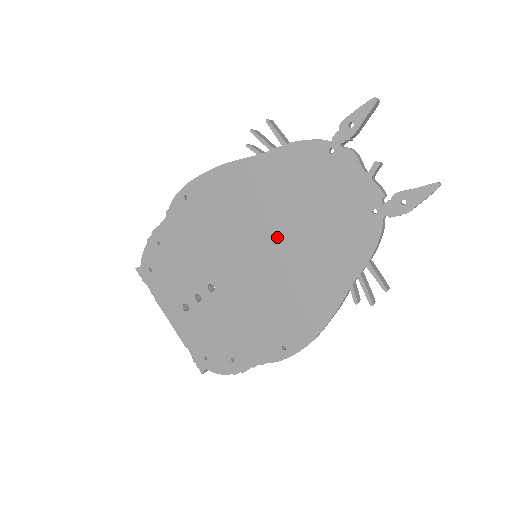
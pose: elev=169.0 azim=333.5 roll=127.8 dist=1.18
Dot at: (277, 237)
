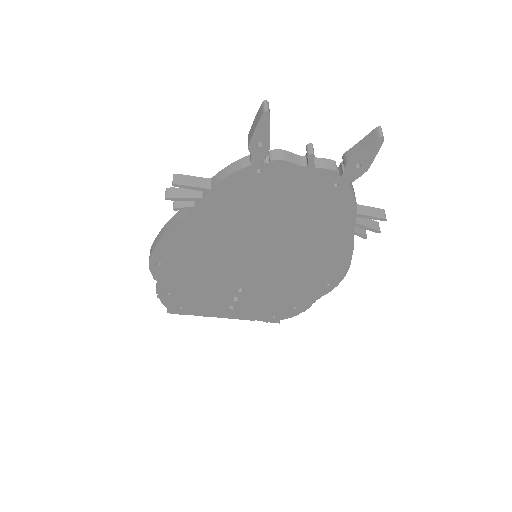
Dot at: (264, 242)
